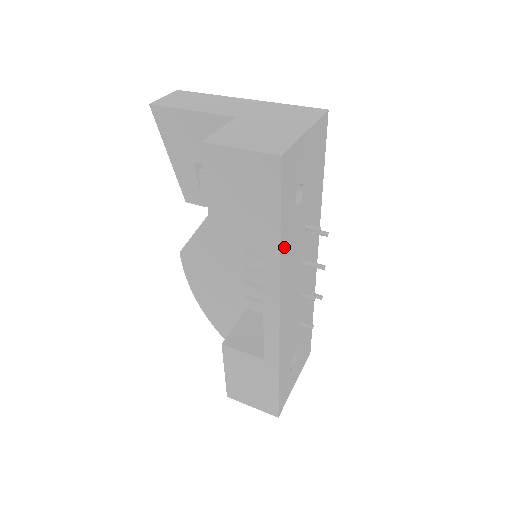
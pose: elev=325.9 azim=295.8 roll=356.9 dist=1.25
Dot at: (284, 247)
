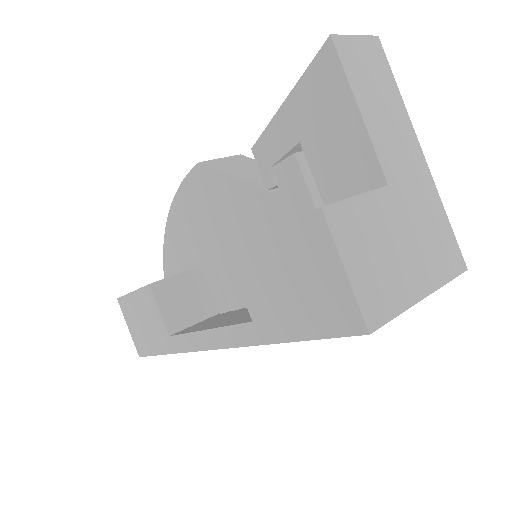
Dot at: occluded
